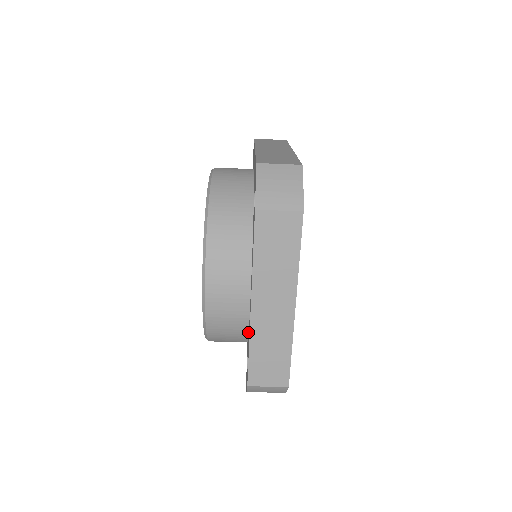
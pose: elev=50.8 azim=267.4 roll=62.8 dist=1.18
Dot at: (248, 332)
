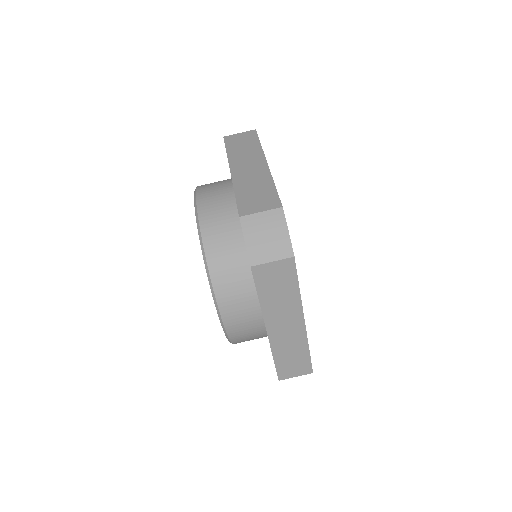
Dot at: occluded
